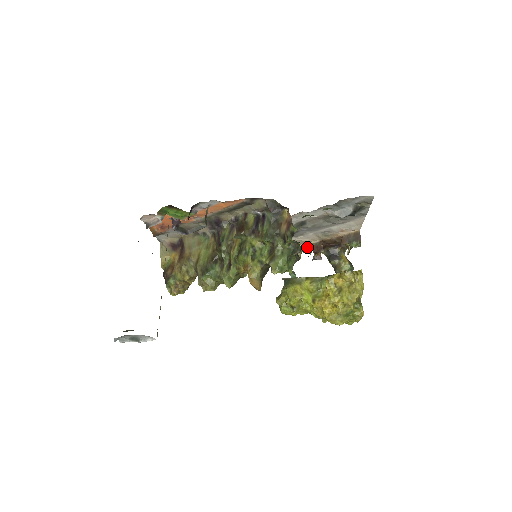
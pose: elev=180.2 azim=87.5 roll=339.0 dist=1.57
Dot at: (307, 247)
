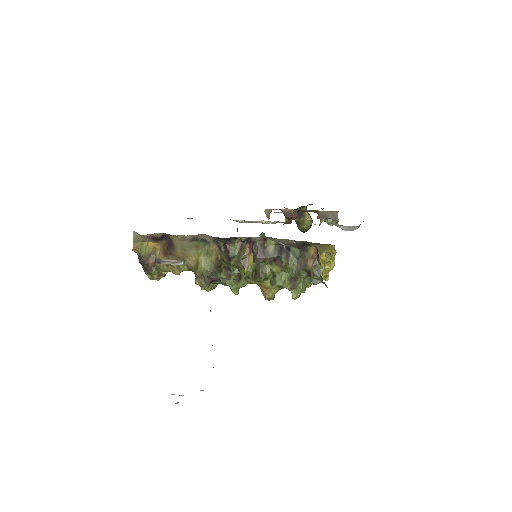
Dot at: occluded
